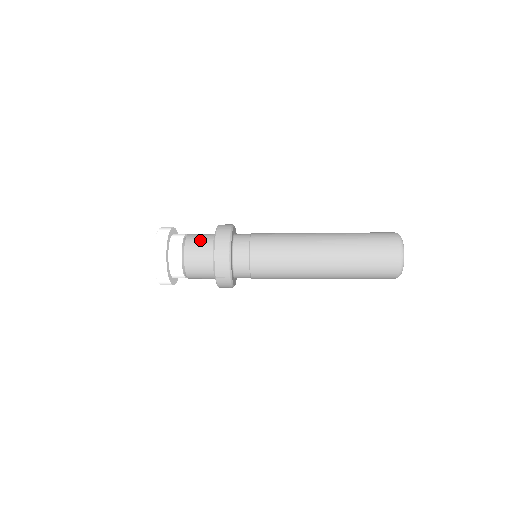
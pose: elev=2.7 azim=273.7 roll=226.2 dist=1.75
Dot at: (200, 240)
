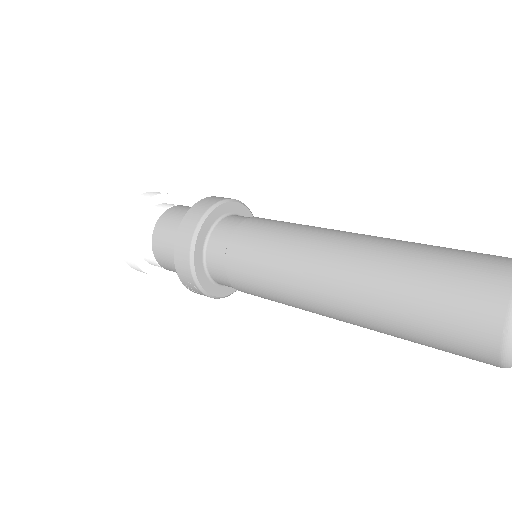
Dot at: (173, 222)
